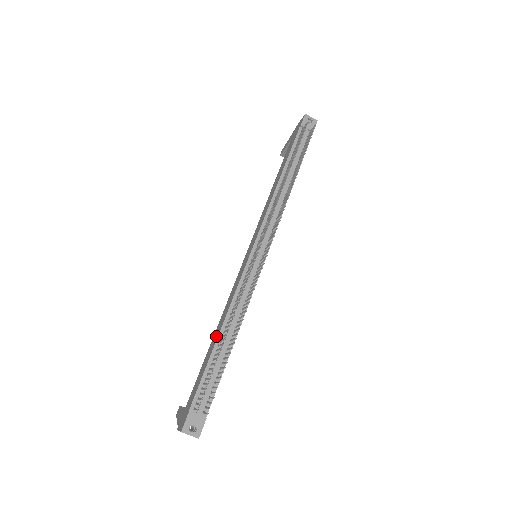
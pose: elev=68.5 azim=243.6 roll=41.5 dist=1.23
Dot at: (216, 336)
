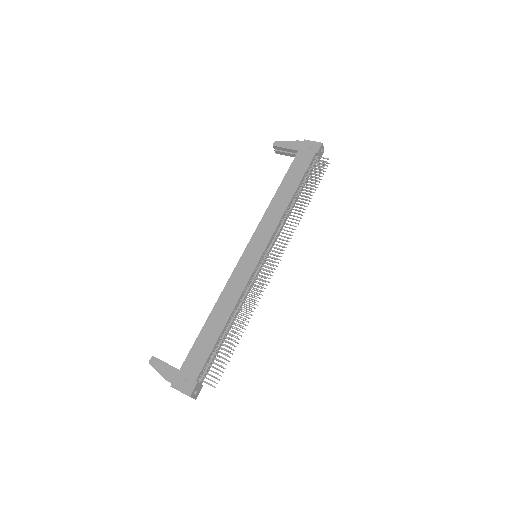
Dot at: (221, 321)
